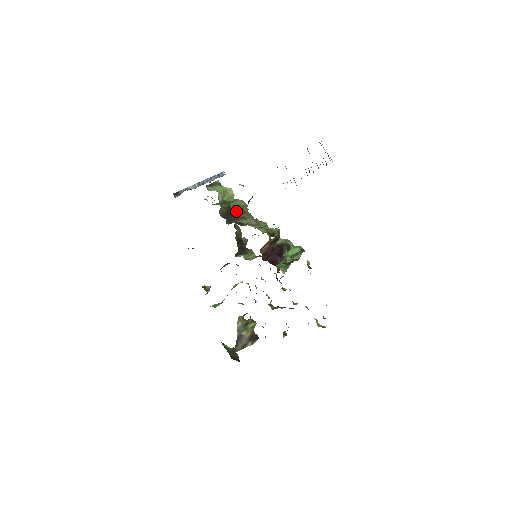
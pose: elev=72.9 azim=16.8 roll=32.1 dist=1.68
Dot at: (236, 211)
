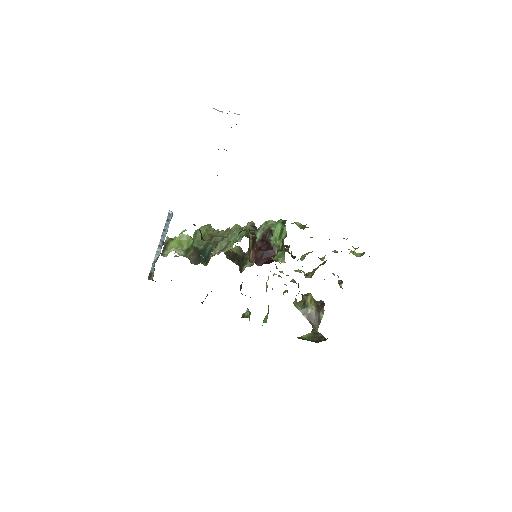
Dot at: (204, 244)
